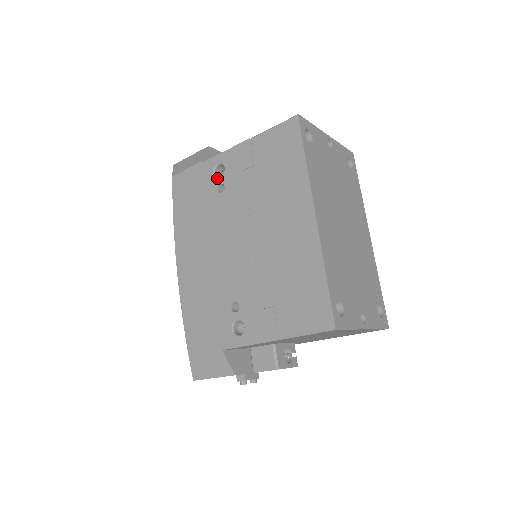
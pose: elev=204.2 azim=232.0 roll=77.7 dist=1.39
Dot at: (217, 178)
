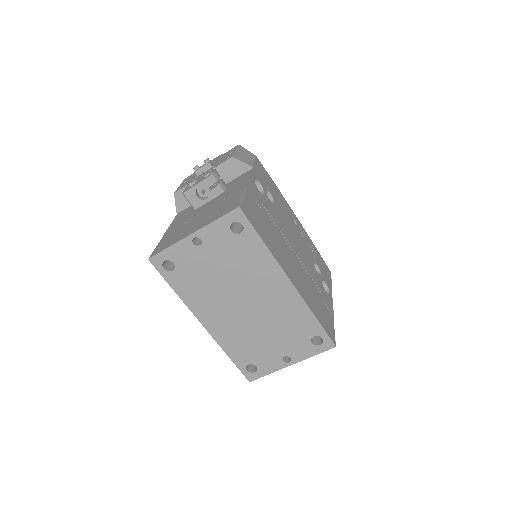
Dot at: occluded
